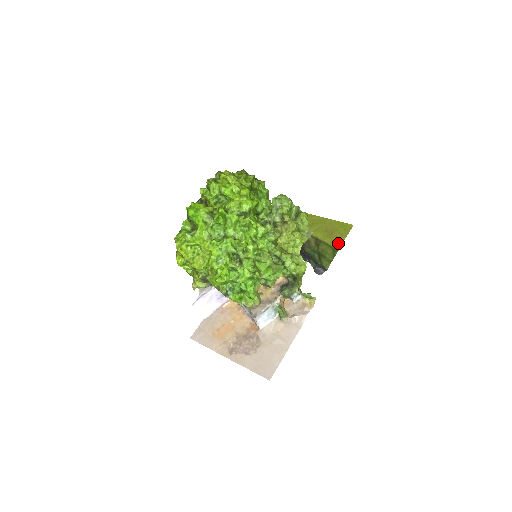
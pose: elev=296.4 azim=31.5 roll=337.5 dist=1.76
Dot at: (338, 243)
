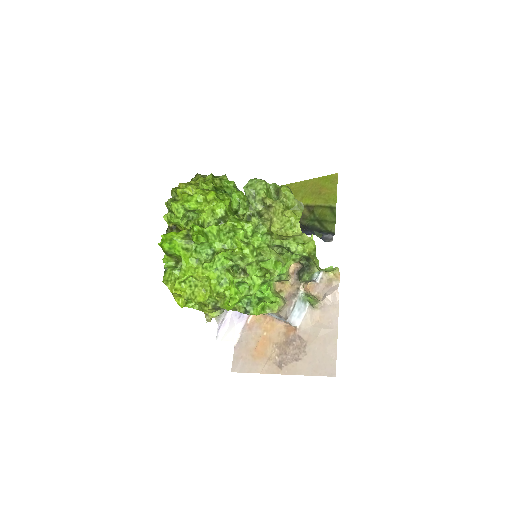
Dot at: (332, 200)
